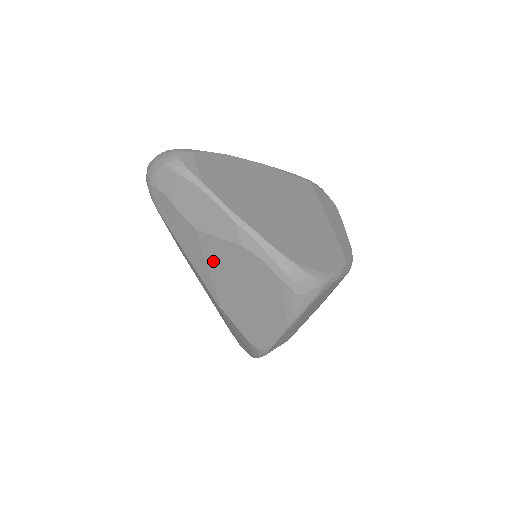
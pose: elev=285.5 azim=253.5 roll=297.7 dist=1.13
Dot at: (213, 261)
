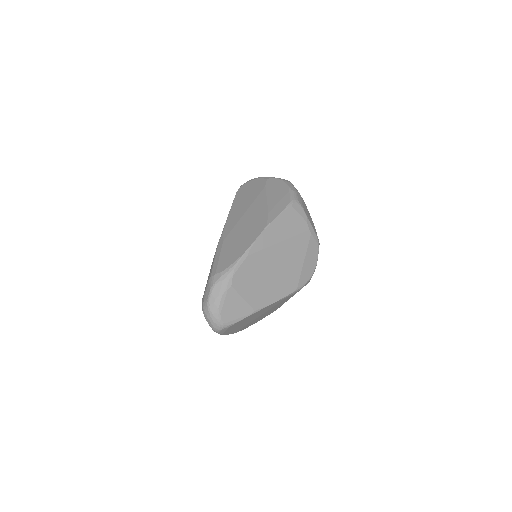
Dot at: occluded
